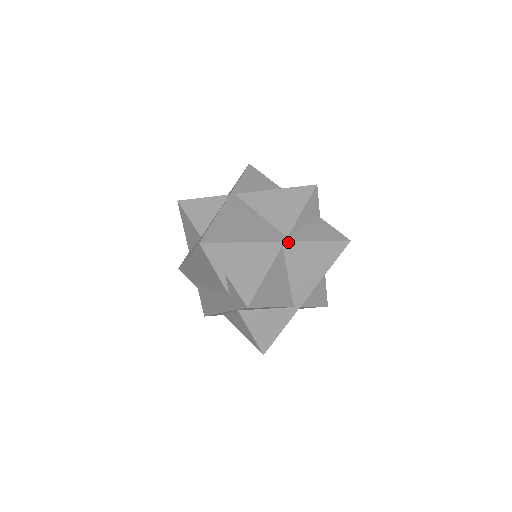
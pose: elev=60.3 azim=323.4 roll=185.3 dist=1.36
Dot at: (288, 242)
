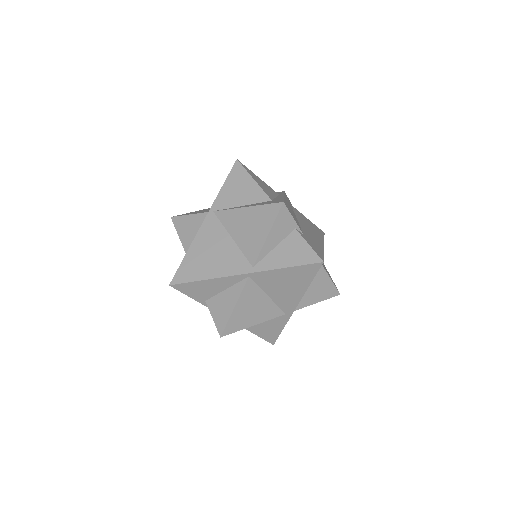
Dot at: (253, 273)
